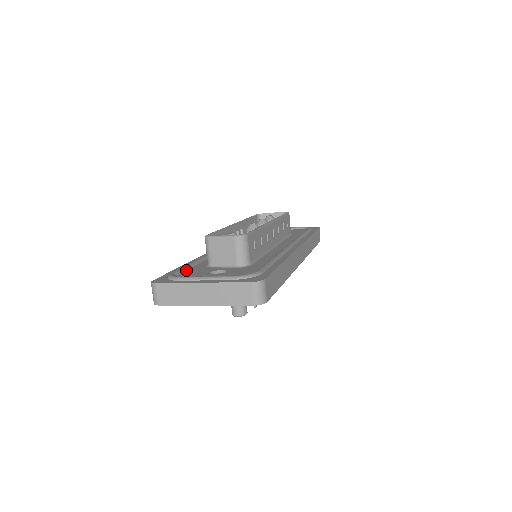
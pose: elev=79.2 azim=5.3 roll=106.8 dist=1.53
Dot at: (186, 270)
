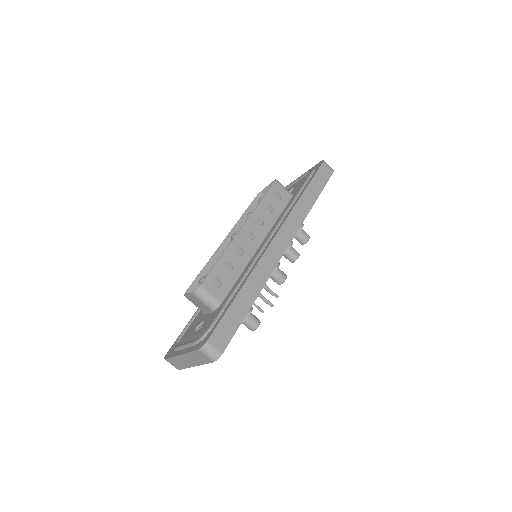
Dot at: (190, 325)
